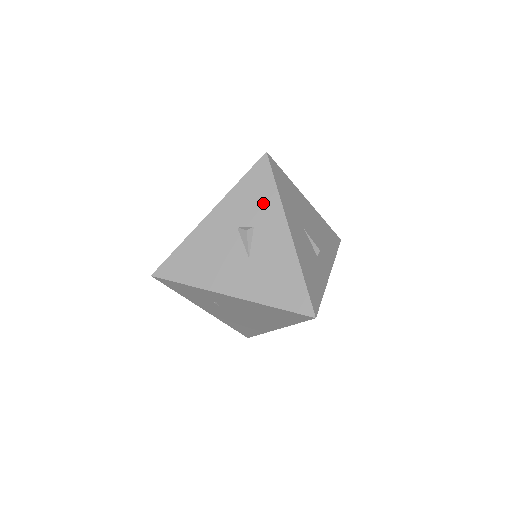
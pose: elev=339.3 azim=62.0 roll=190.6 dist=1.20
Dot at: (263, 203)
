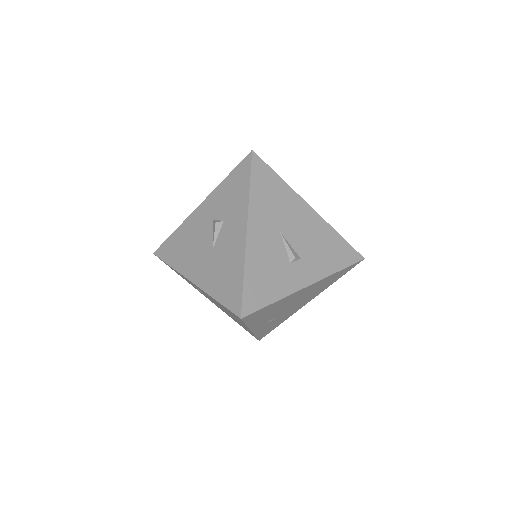
Dot at: (236, 199)
